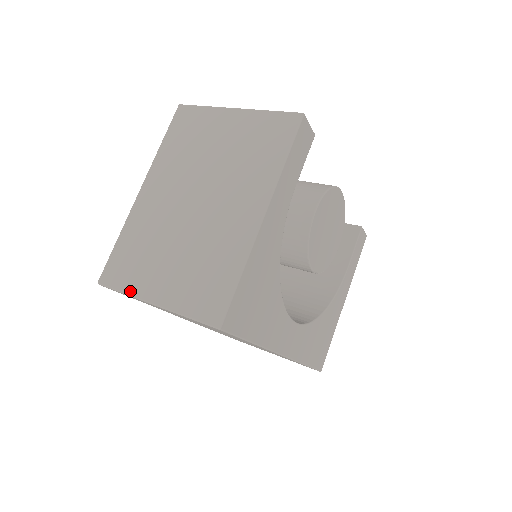
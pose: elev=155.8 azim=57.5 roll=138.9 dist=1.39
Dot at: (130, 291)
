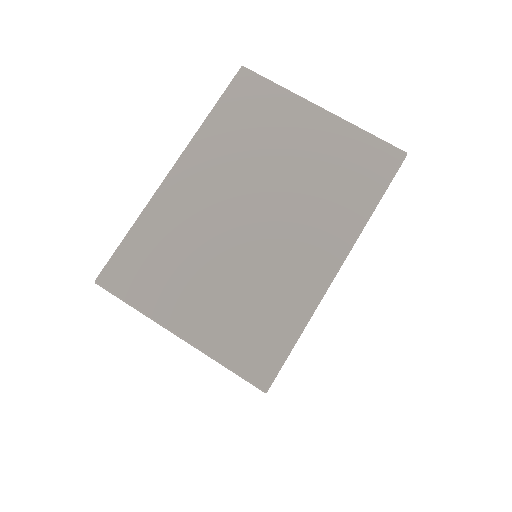
Dot at: (145, 308)
